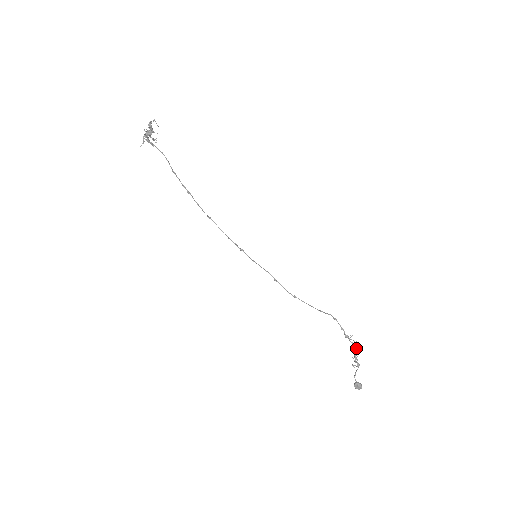
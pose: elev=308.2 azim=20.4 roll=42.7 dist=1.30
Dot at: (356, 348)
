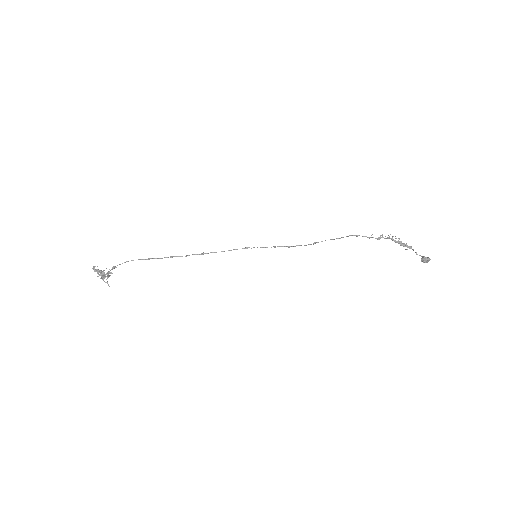
Dot at: (395, 238)
